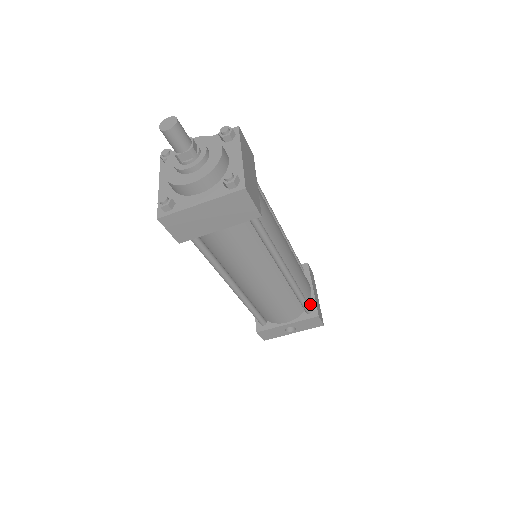
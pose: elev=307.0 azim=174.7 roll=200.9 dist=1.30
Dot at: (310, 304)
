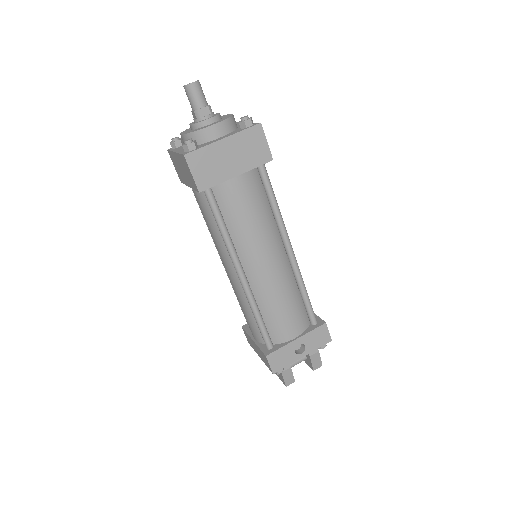
Dot at: occluded
